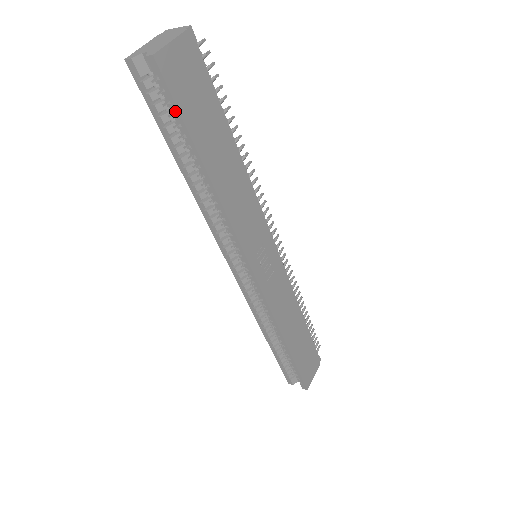
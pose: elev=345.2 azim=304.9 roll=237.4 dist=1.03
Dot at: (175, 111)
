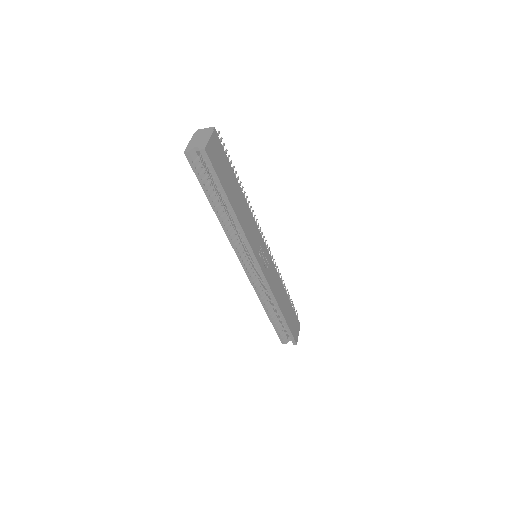
Dot at: (215, 176)
